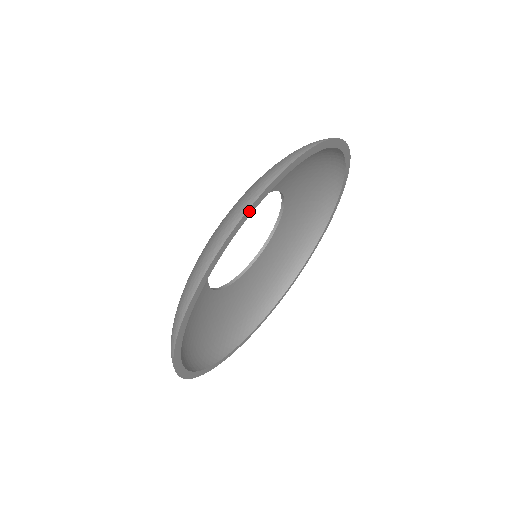
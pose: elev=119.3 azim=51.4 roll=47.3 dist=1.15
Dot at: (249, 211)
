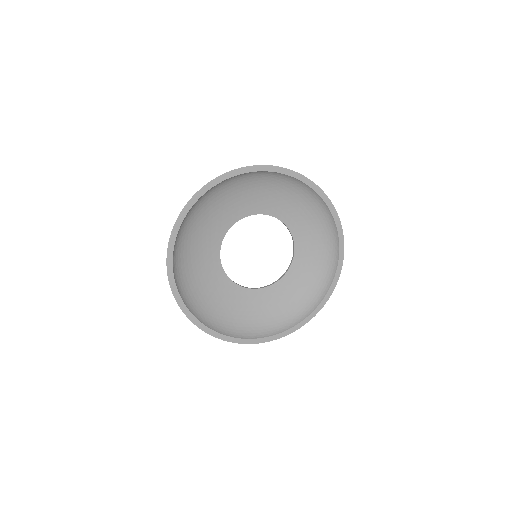
Dot at: (295, 174)
